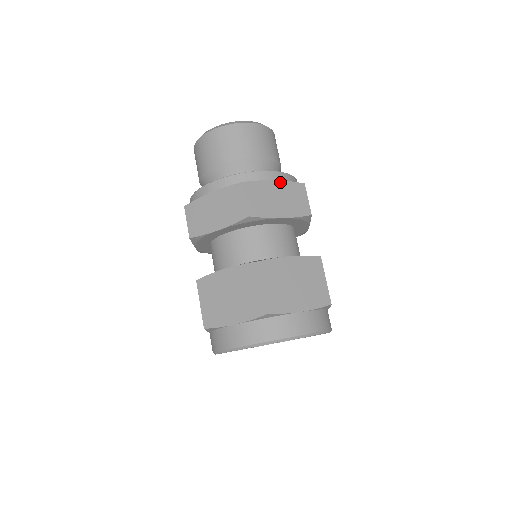
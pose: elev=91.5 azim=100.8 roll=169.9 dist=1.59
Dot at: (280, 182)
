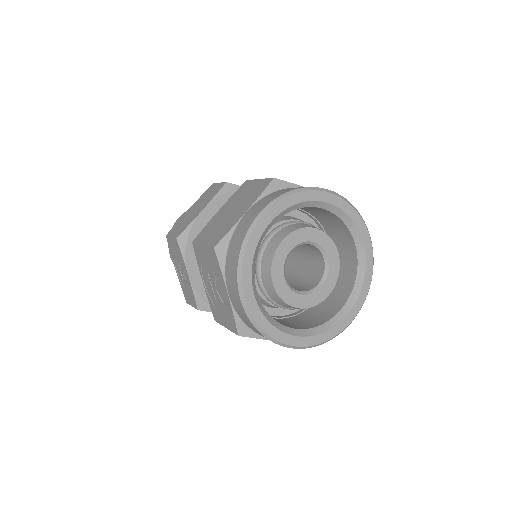
Dot at: occluded
